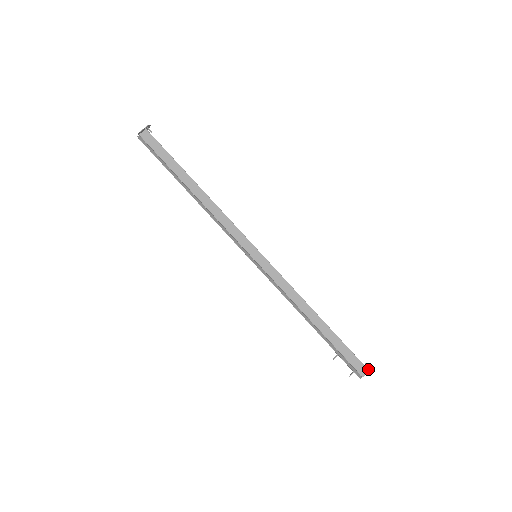
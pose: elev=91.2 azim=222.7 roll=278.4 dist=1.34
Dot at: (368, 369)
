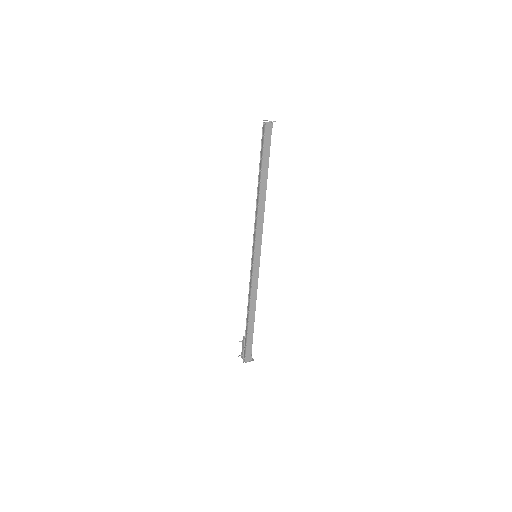
Dot at: (250, 359)
